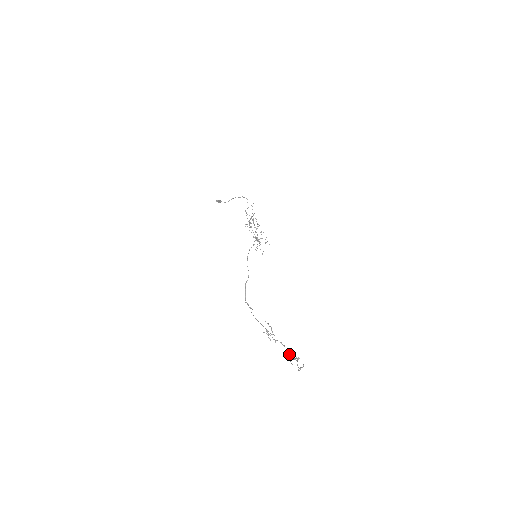
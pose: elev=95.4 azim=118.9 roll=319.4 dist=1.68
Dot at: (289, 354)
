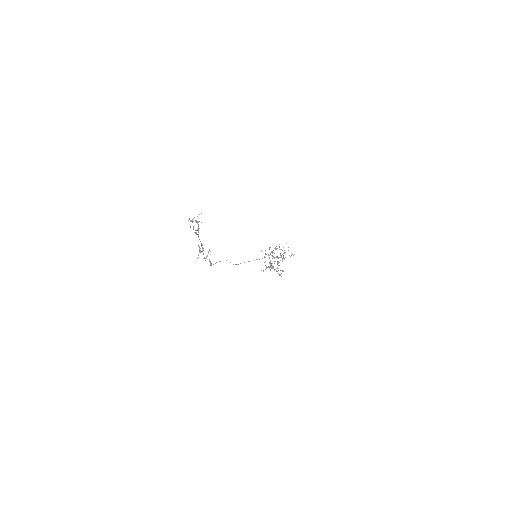
Dot at: (197, 234)
